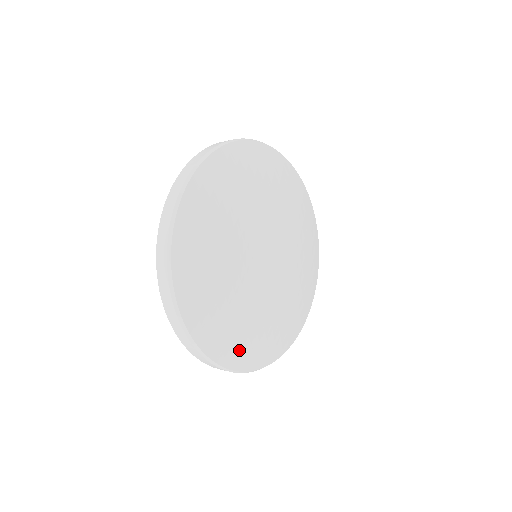
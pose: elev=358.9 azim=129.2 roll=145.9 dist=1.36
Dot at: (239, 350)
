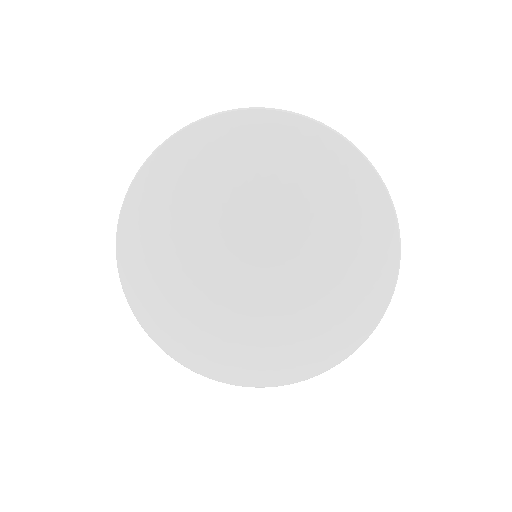
Dot at: (144, 286)
